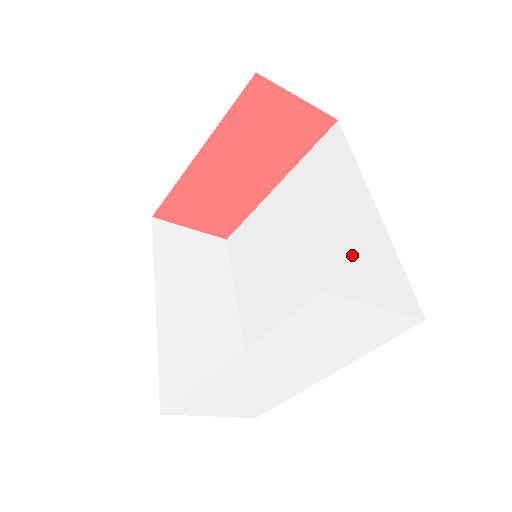
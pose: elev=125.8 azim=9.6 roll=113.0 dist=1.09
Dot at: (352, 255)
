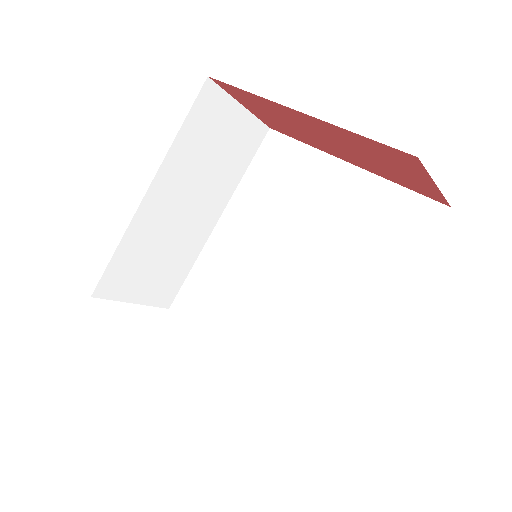
Dot at: (321, 331)
